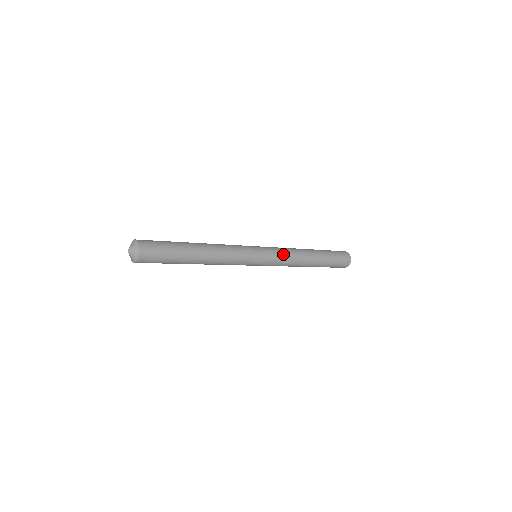
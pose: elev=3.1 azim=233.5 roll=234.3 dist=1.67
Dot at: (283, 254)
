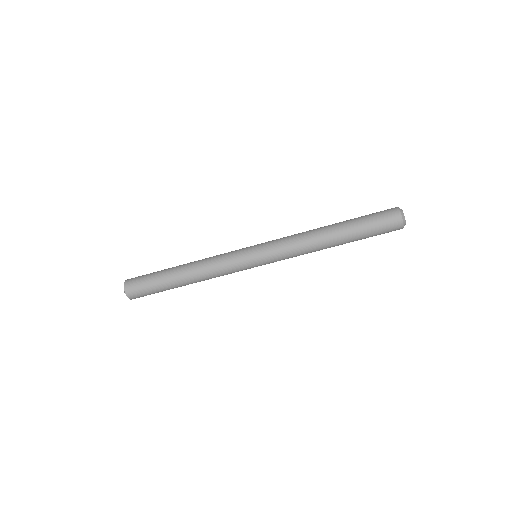
Dot at: occluded
